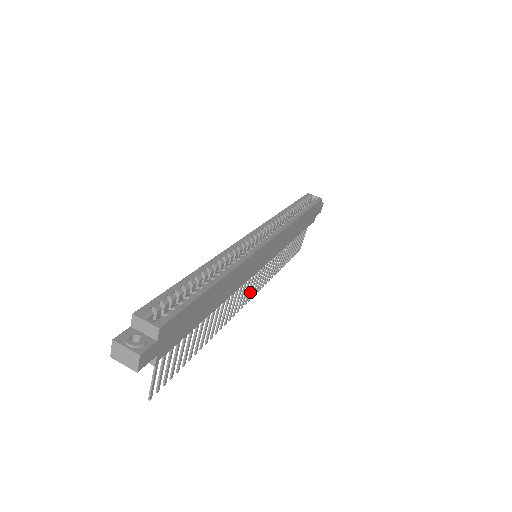
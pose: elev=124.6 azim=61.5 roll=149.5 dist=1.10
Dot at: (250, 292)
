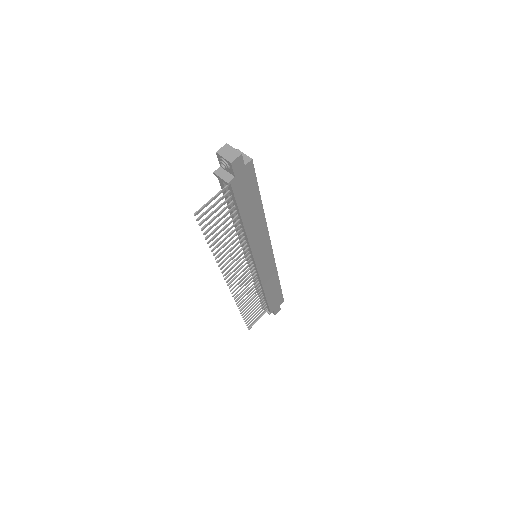
Dot at: (235, 281)
